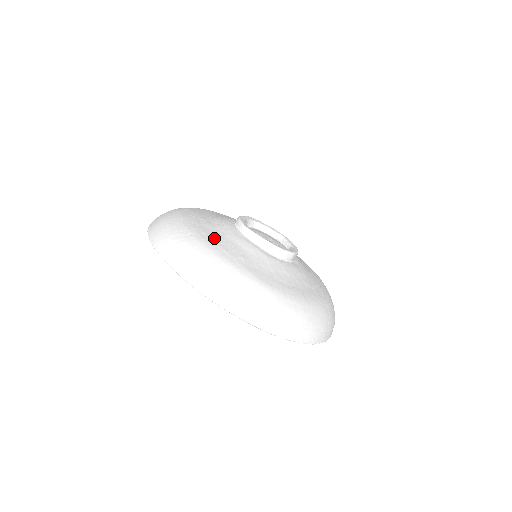
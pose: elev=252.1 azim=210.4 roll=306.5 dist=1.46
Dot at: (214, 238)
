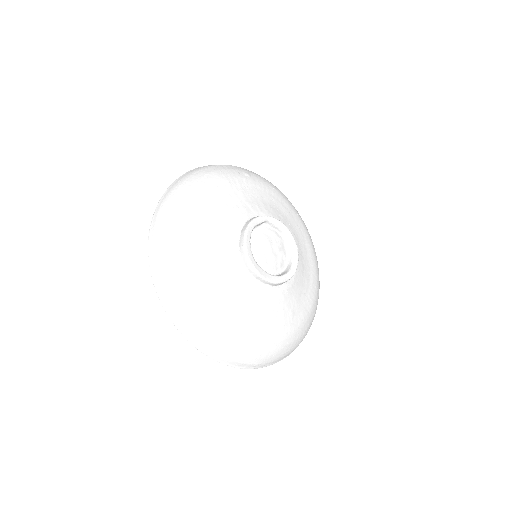
Dot at: (270, 324)
